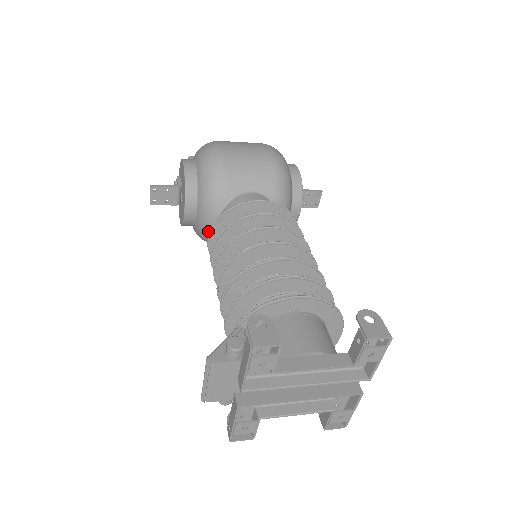
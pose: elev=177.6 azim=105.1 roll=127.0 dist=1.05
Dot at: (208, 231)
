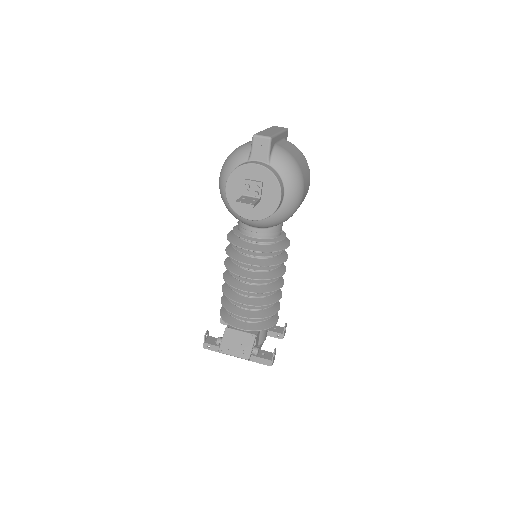
Dot at: (243, 222)
